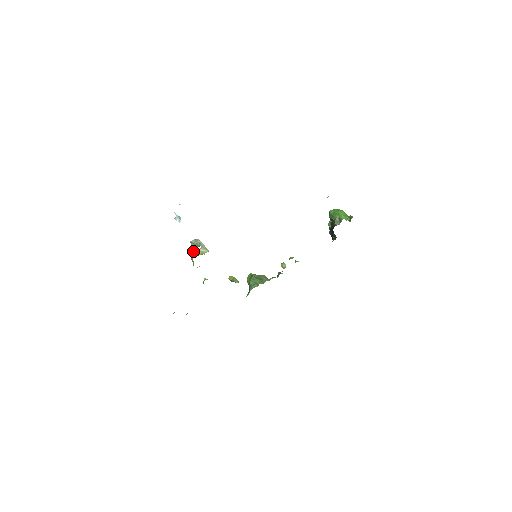
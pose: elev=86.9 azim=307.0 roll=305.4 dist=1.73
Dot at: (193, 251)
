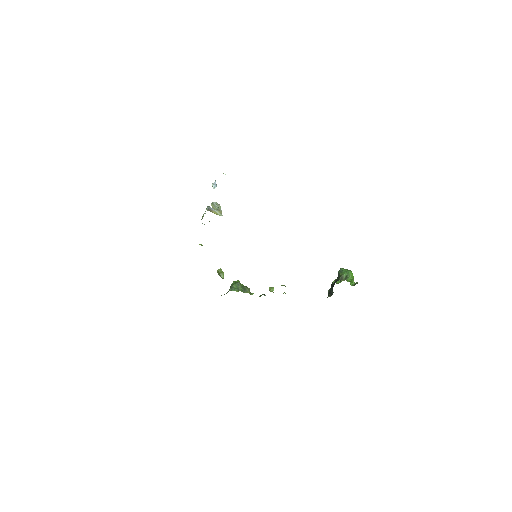
Dot at: (210, 207)
